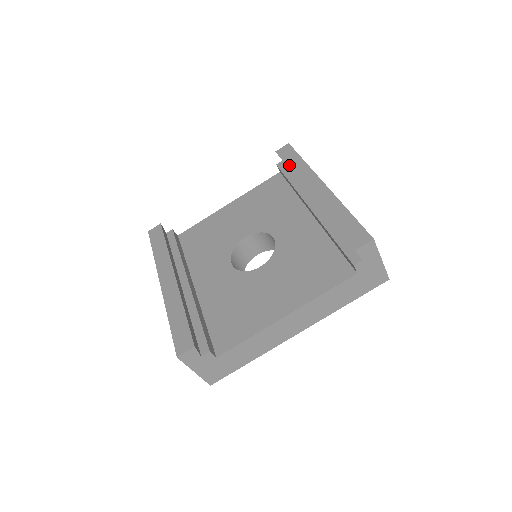
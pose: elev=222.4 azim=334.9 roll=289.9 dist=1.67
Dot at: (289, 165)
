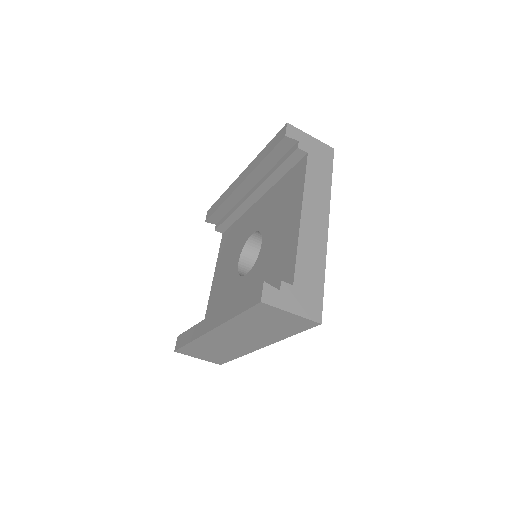
Dot at: (217, 207)
